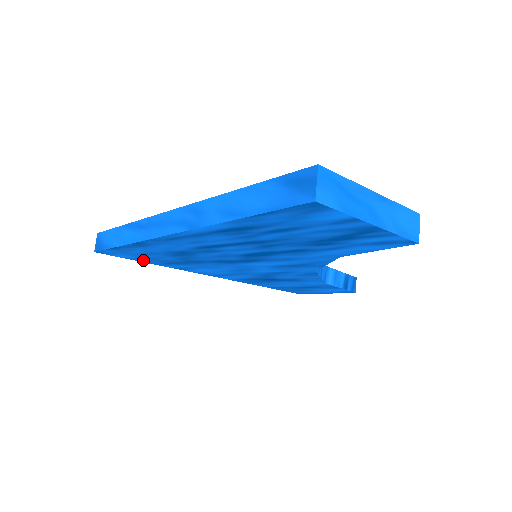
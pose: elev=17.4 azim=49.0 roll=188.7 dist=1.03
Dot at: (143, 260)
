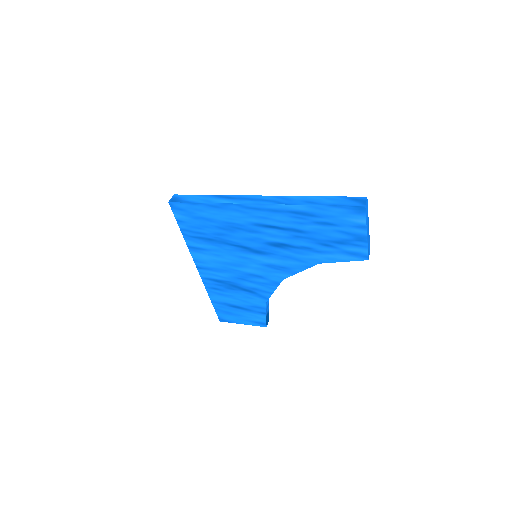
Dot at: (185, 226)
